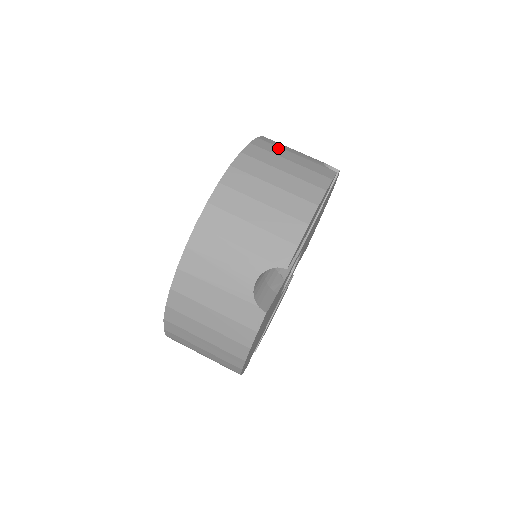
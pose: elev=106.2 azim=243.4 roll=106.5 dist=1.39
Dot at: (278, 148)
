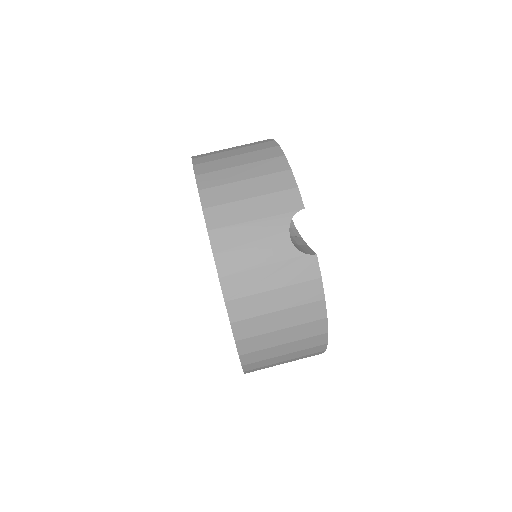
Dot at: (214, 152)
